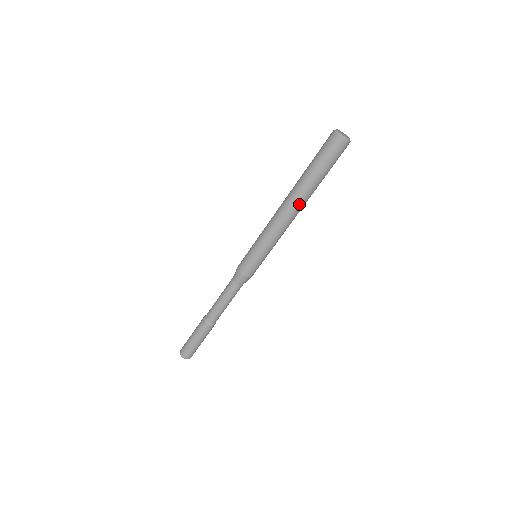
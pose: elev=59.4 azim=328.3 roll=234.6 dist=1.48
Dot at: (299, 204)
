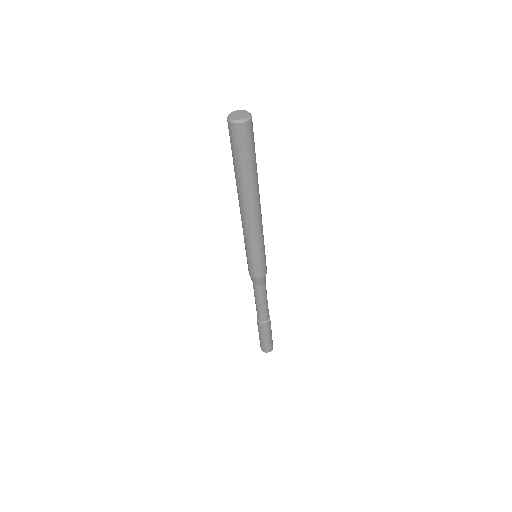
Dot at: (246, 201)
